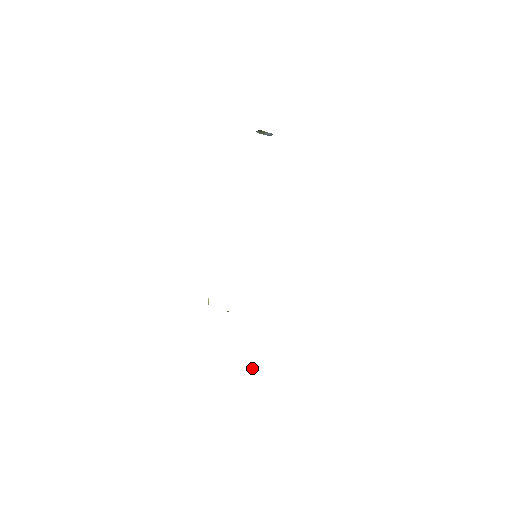
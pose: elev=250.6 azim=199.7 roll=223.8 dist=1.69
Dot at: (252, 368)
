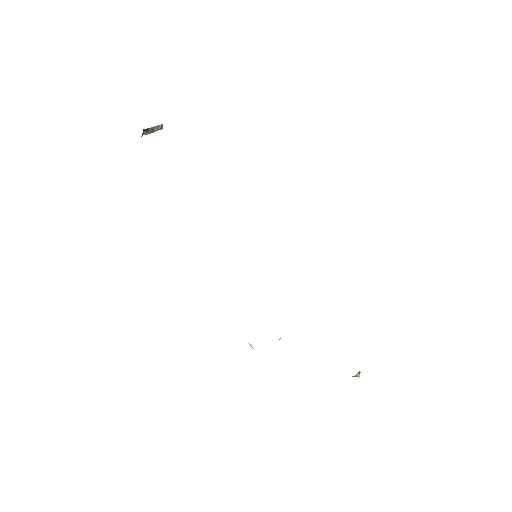
Dot at: (358, 374)
